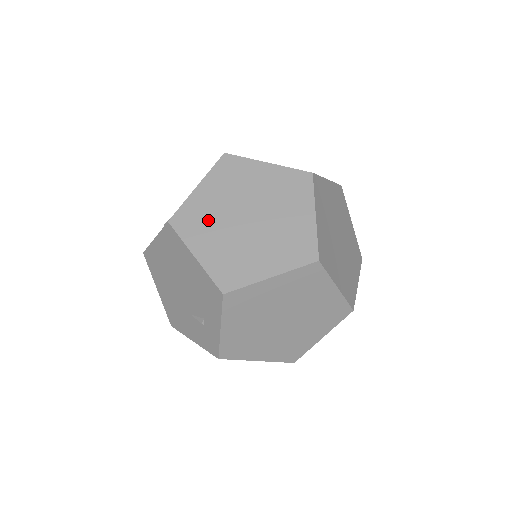
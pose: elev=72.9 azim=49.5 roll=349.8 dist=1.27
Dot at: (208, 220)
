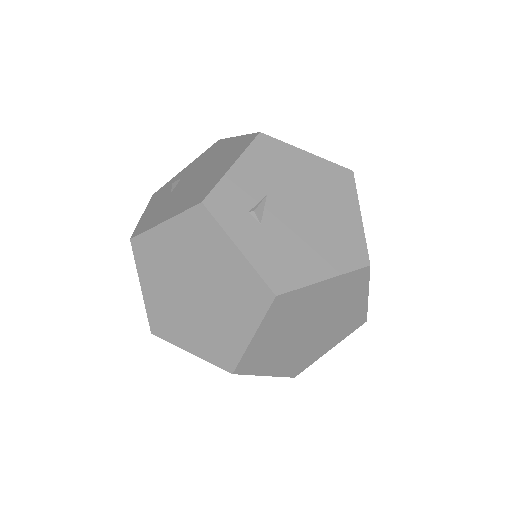
Dot at: (161, 265)
